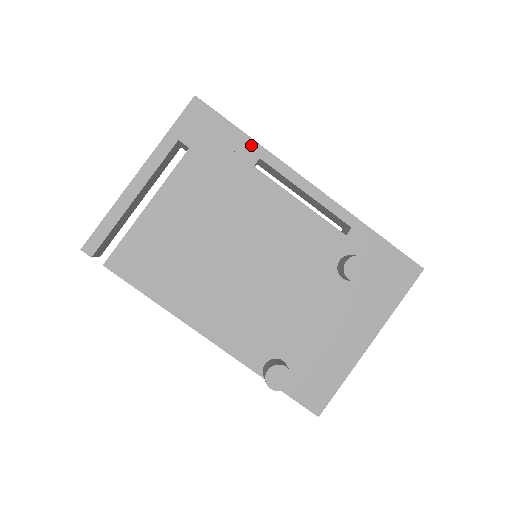
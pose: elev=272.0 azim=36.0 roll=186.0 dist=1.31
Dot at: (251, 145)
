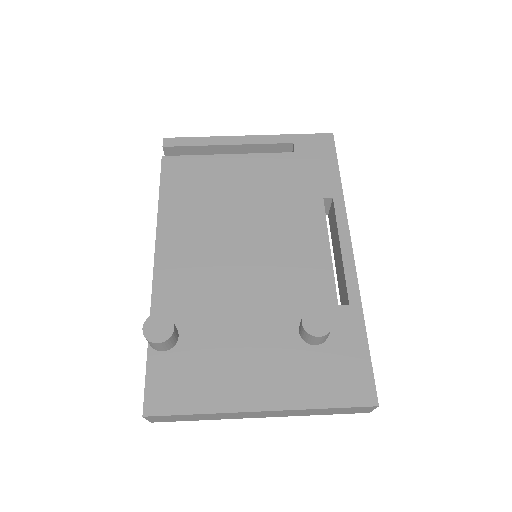
Dot at: (336, 186)
